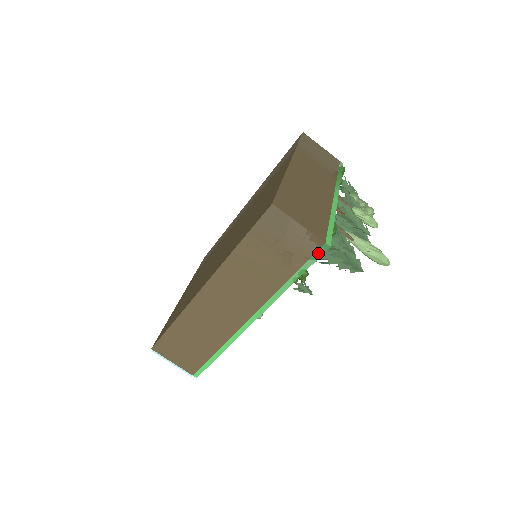
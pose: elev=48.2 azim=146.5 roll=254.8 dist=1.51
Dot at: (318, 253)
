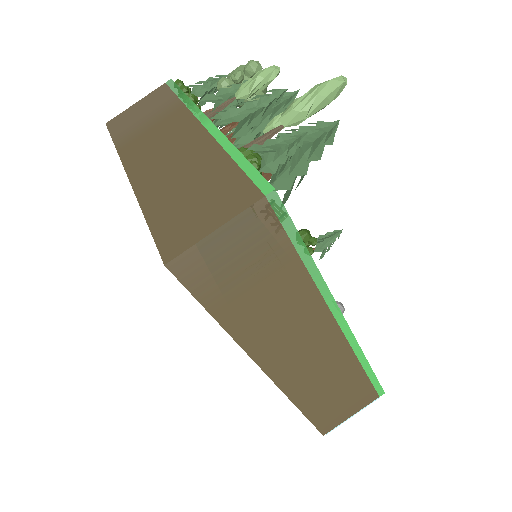
Dot at: (278, 211)
